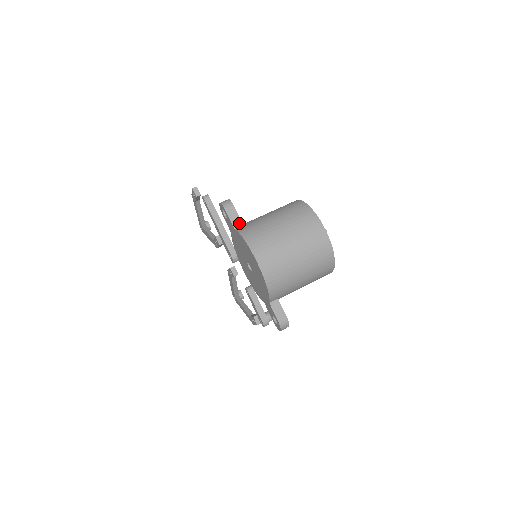
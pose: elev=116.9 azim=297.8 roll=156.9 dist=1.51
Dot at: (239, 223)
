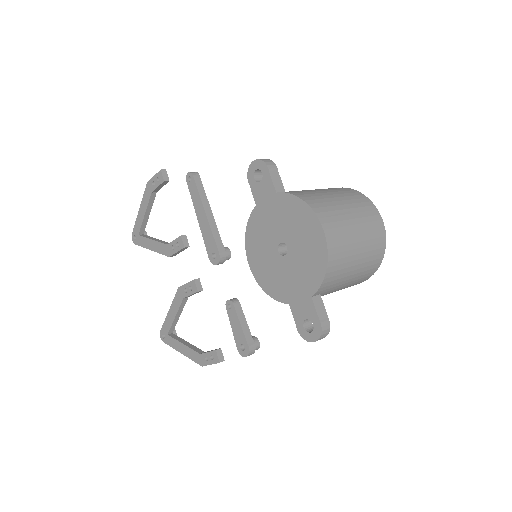
Dot at: (281, 188)
